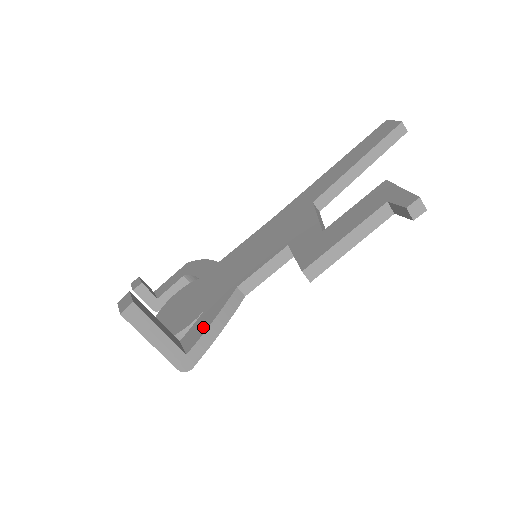
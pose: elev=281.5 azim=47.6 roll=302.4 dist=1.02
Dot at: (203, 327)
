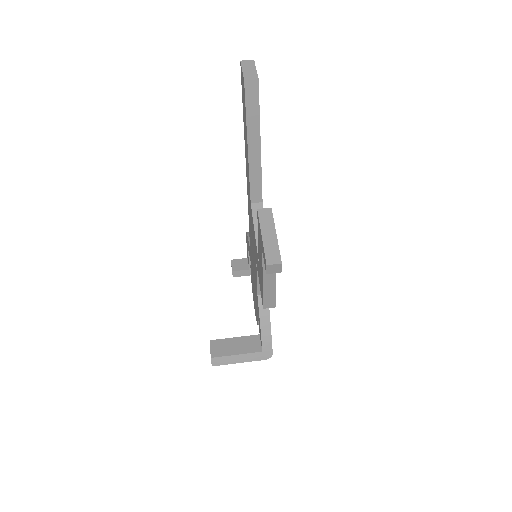
Dot at: (260, 329)
